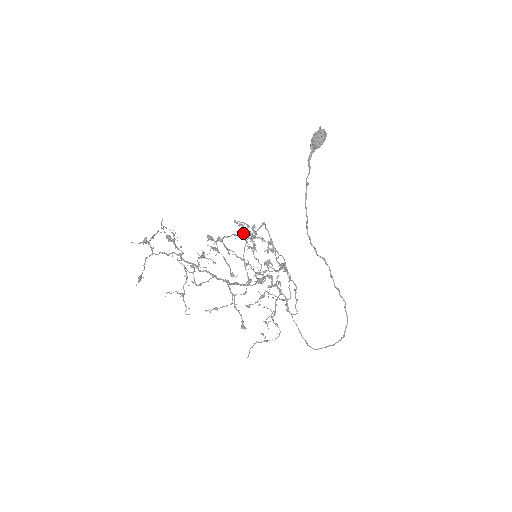
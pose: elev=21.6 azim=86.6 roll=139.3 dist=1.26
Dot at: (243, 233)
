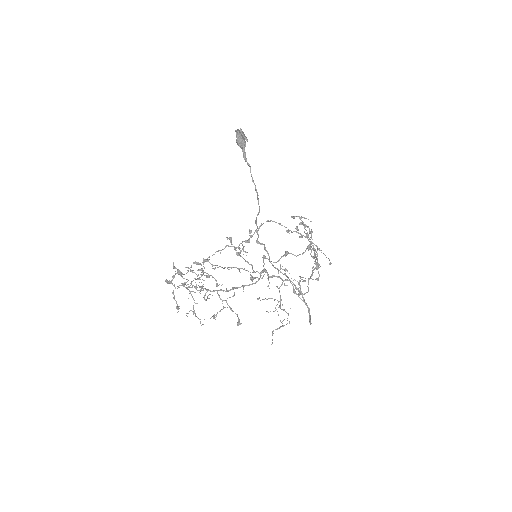
Dot at: (226, 246)
